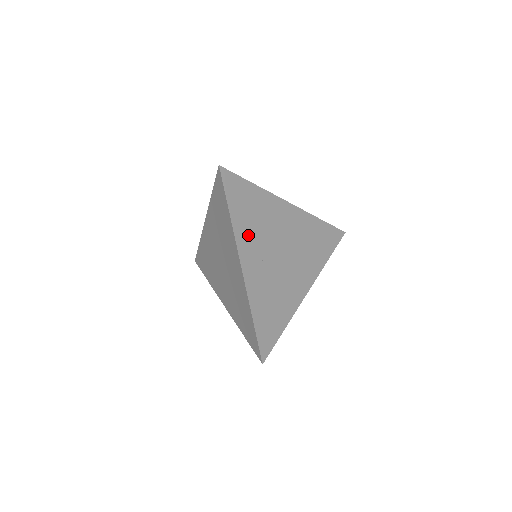
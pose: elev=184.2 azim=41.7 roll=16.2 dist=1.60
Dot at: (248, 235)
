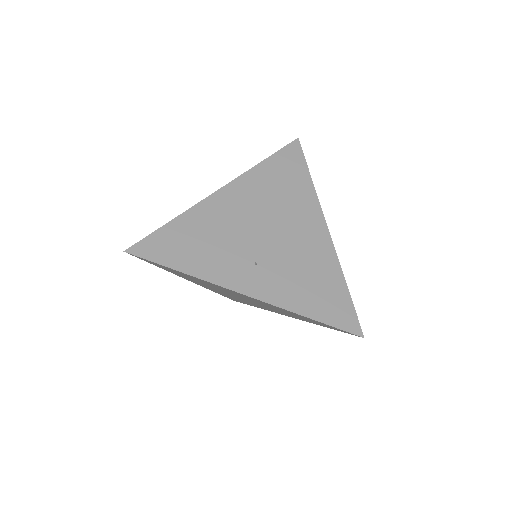
Dot at: (218, 264)
